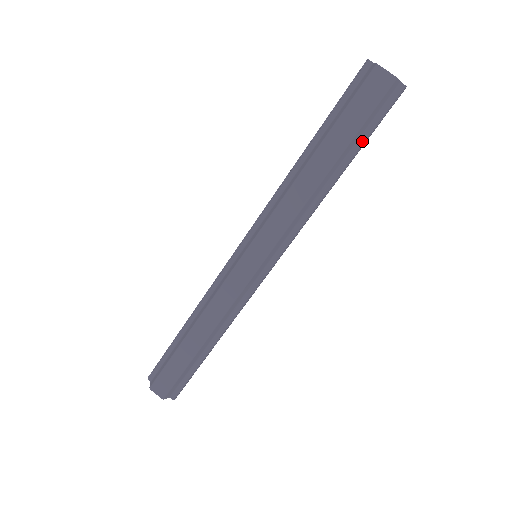
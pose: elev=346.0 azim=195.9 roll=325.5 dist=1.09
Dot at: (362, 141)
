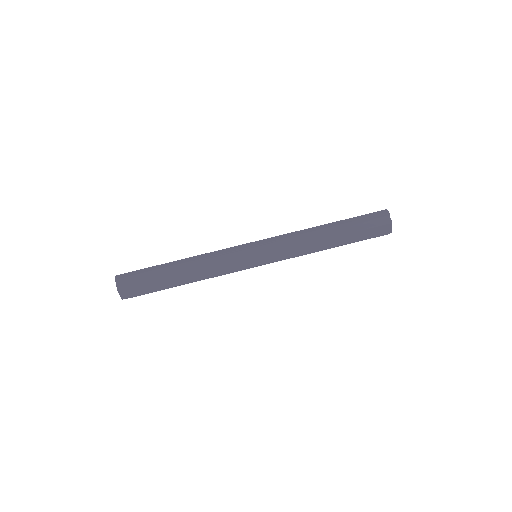
Dot at: occluded
